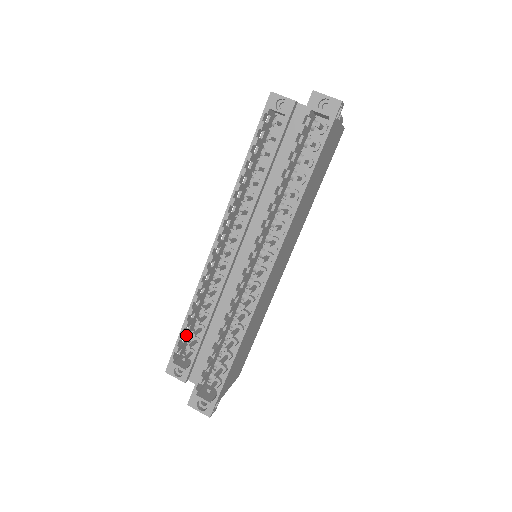
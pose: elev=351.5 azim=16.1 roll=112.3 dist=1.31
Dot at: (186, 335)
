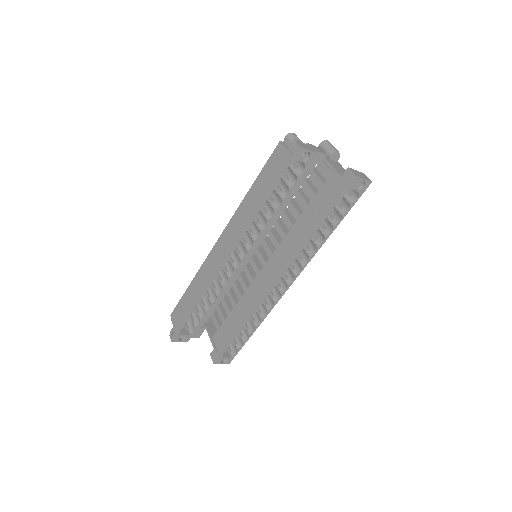
Dot at: occluded
